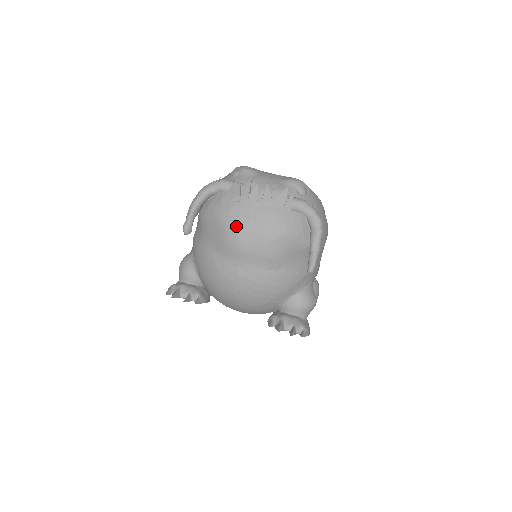
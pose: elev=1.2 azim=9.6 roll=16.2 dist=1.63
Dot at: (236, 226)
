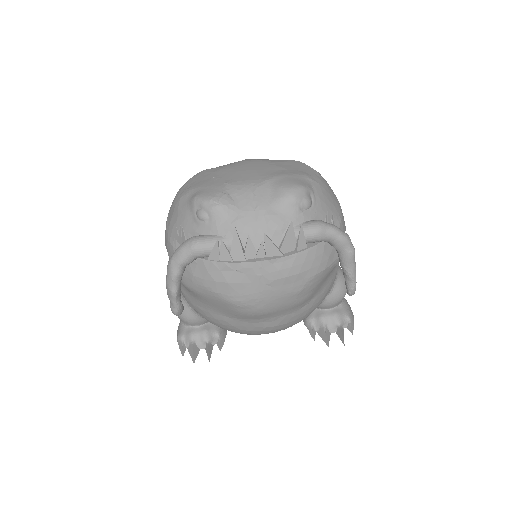
Dot at: (246, 299)
